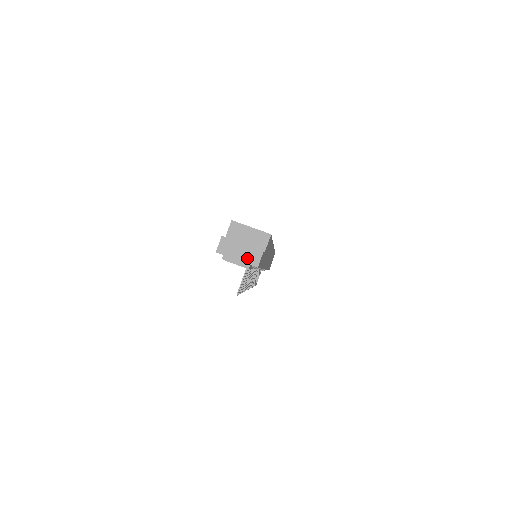
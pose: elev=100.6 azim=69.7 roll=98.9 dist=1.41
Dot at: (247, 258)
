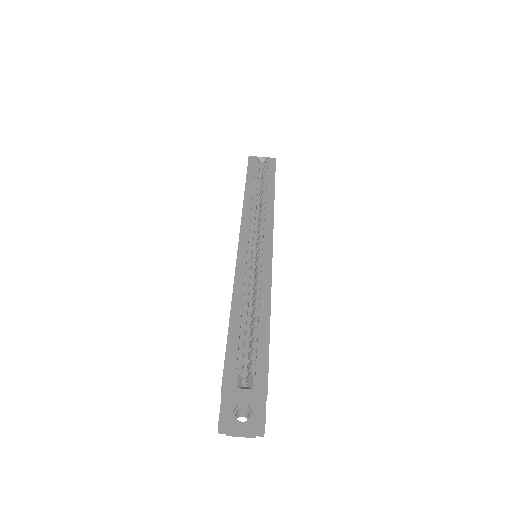
Dot at: (251, 433)
